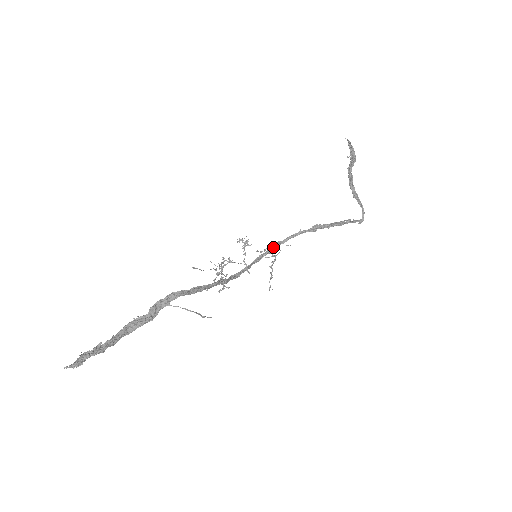
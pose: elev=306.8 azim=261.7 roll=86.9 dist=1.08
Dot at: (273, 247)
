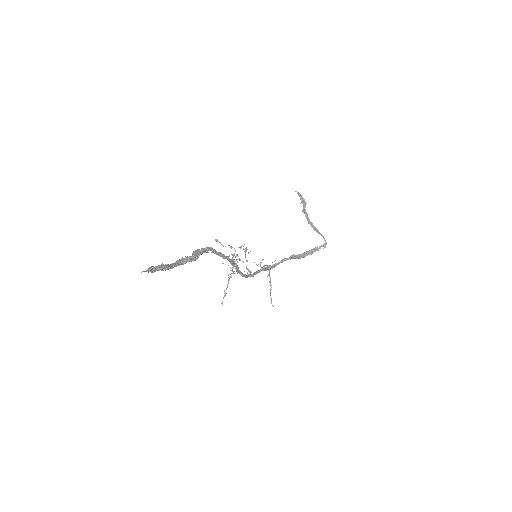
Dot at: (265, 268)
